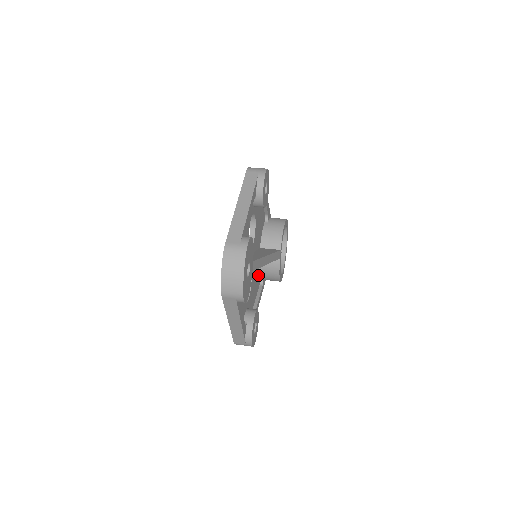
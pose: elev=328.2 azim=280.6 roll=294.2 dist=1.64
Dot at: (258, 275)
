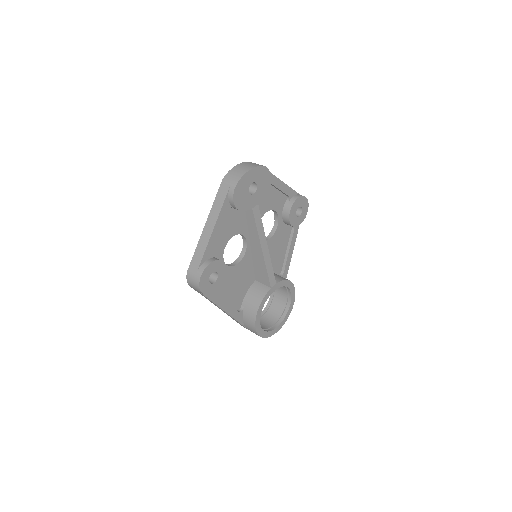
Dot at: (243, 294)
